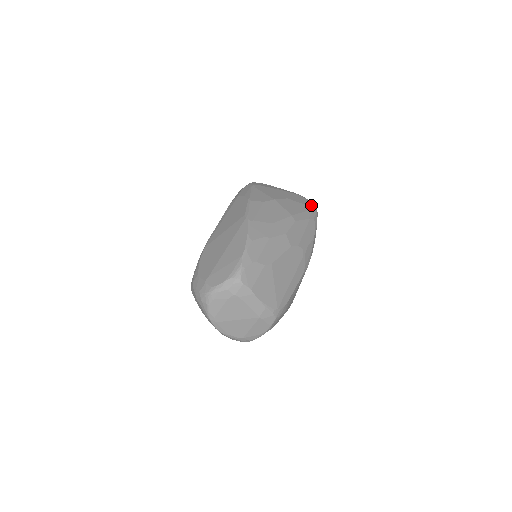
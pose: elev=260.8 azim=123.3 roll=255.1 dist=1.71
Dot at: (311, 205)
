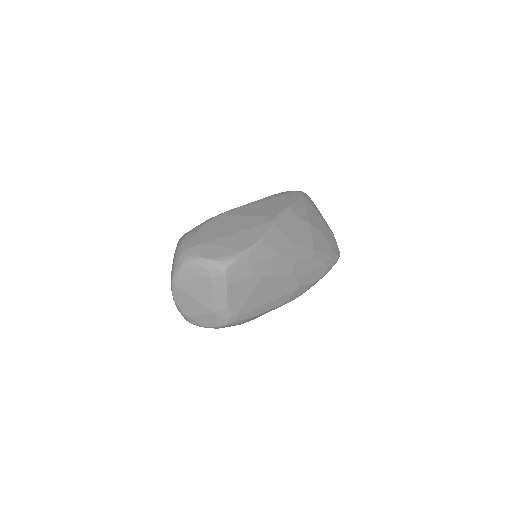
Dot at: (336, 252)
